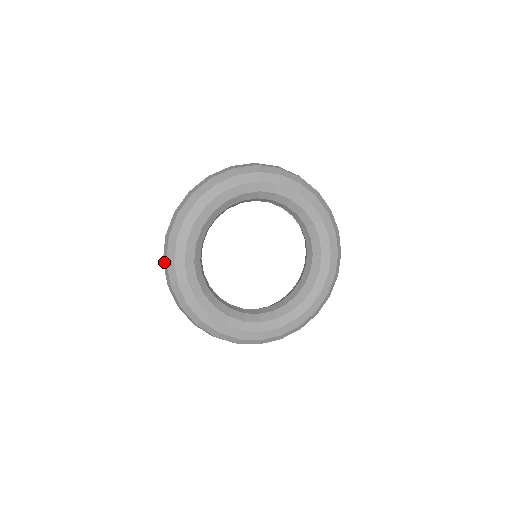
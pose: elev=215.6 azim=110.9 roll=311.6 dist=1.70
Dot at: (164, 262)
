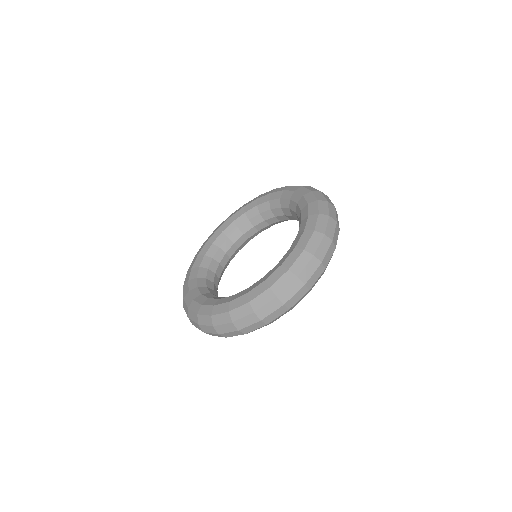
Dot at: occluded
